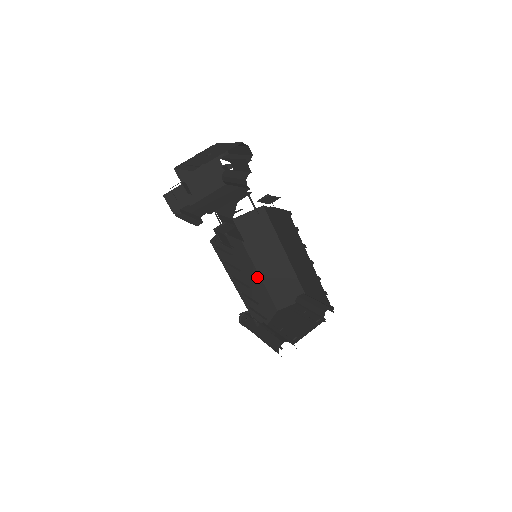
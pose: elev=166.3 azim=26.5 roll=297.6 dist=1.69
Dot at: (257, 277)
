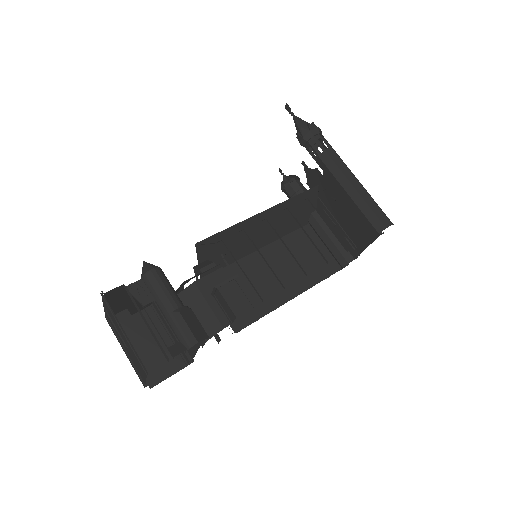
Dot at: (271, 211)
